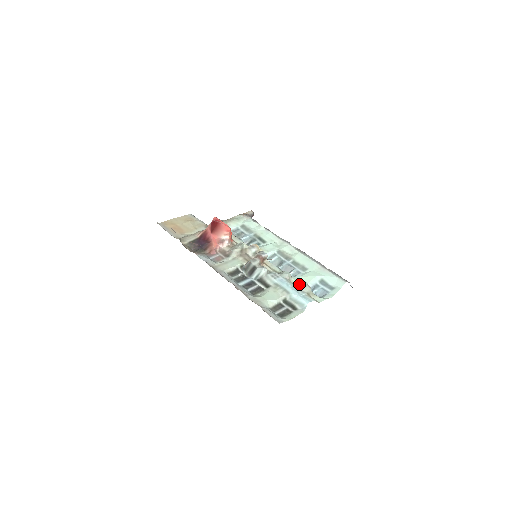
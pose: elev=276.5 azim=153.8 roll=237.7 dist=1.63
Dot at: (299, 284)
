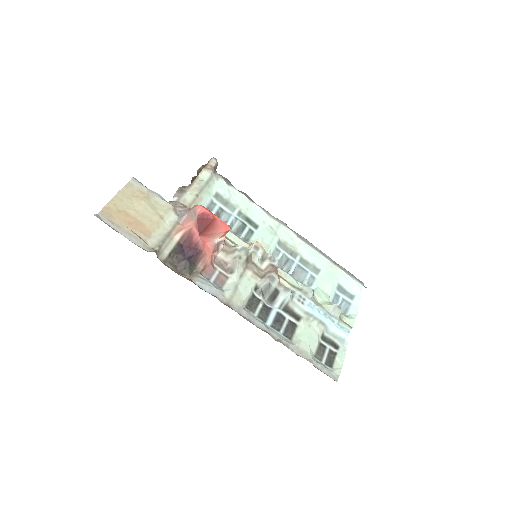
Dot at: (327, 304)
